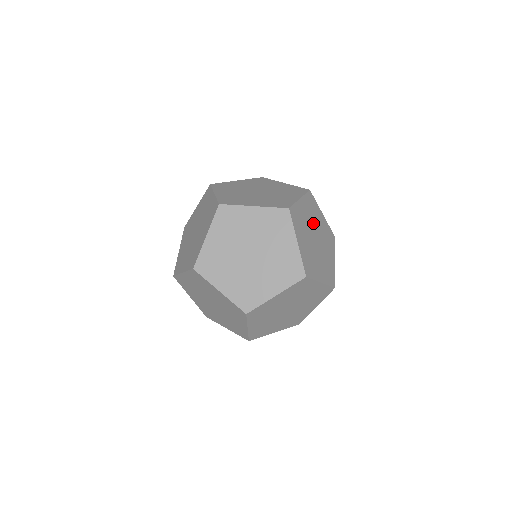
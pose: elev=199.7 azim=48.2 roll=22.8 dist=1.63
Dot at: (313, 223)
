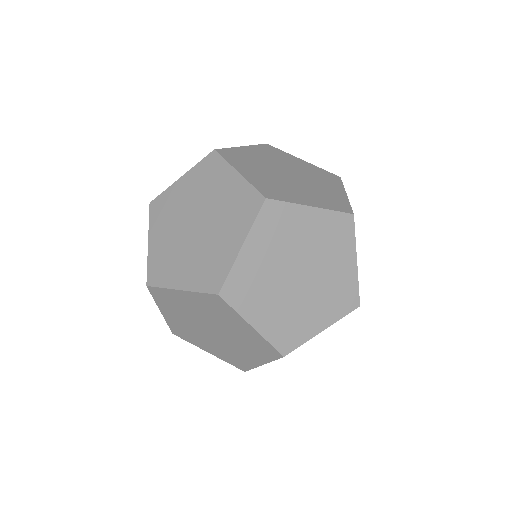
Dot at: occluded
